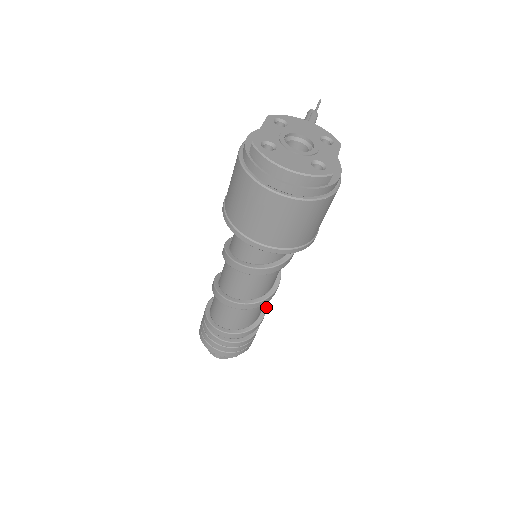
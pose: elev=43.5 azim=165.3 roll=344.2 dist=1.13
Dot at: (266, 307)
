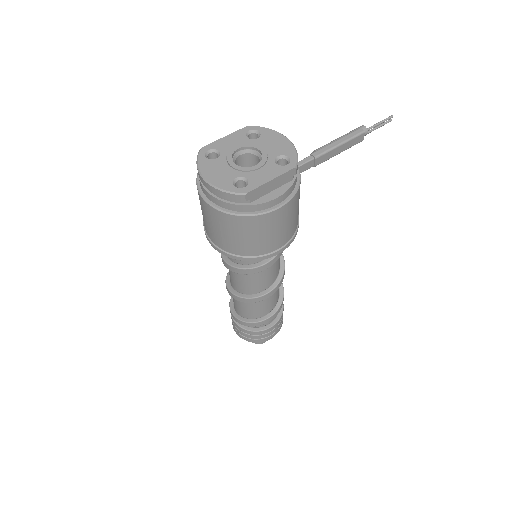
Dot at: (277, 309)
